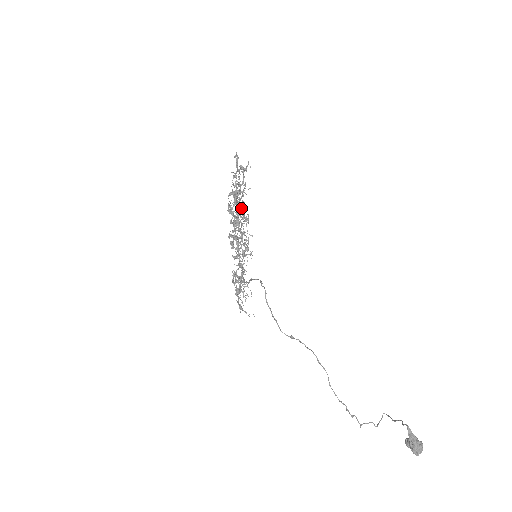
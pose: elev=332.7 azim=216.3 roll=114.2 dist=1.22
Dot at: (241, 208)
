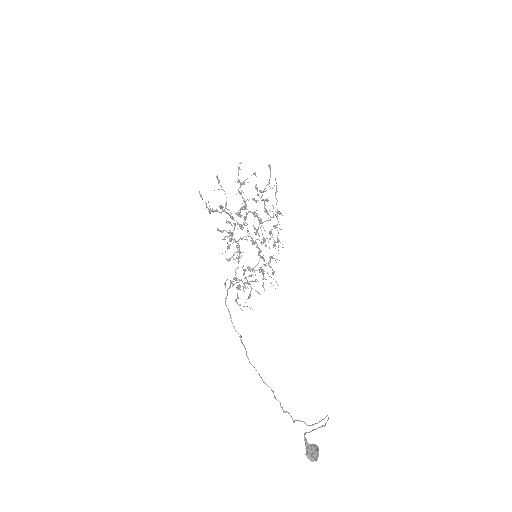
Dot at: (264, 207)
